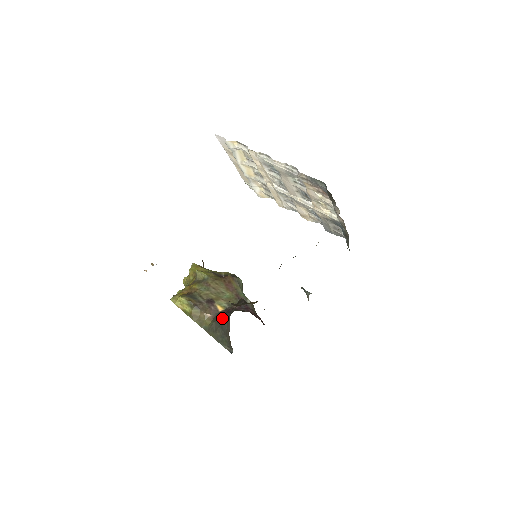
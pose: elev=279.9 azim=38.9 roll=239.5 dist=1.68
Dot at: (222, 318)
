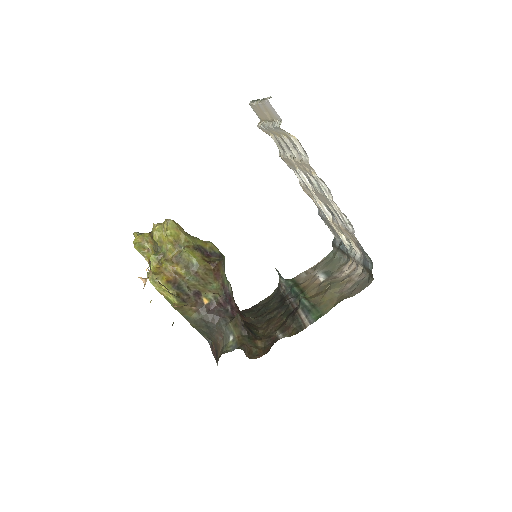
Dot at: (210, 319)
